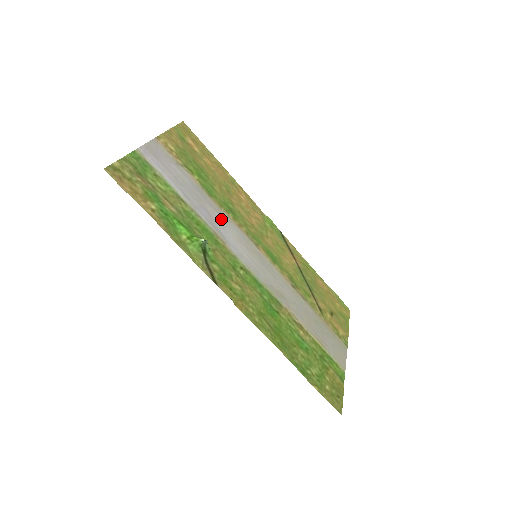
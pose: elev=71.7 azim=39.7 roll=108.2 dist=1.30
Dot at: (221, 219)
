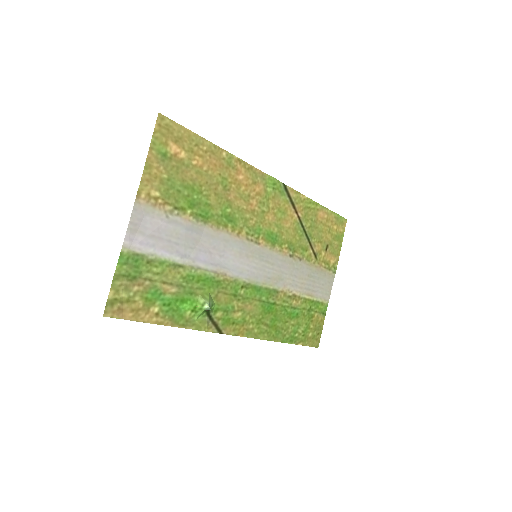
Dot at: (220, 245)
